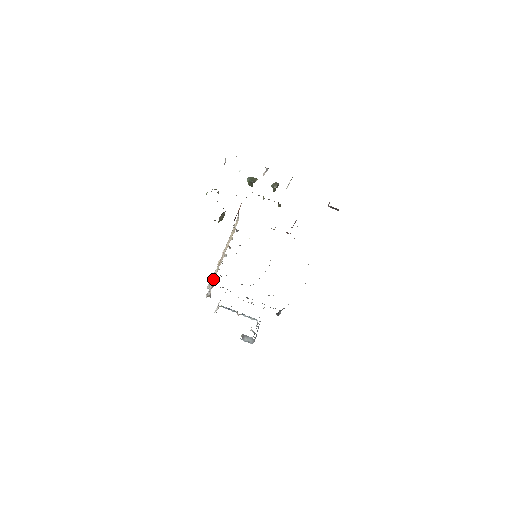
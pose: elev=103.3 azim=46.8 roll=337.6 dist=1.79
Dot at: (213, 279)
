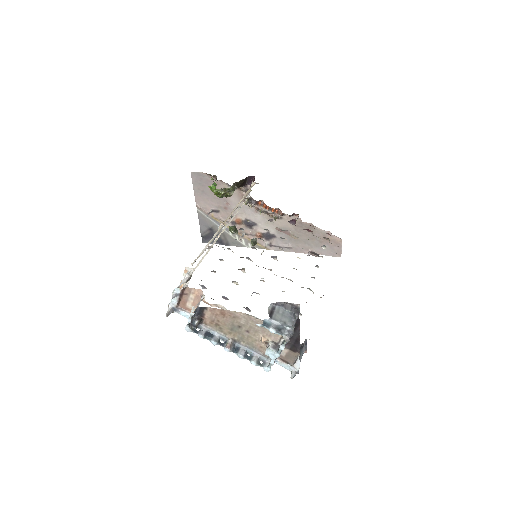
Dot at: (205, 247)
